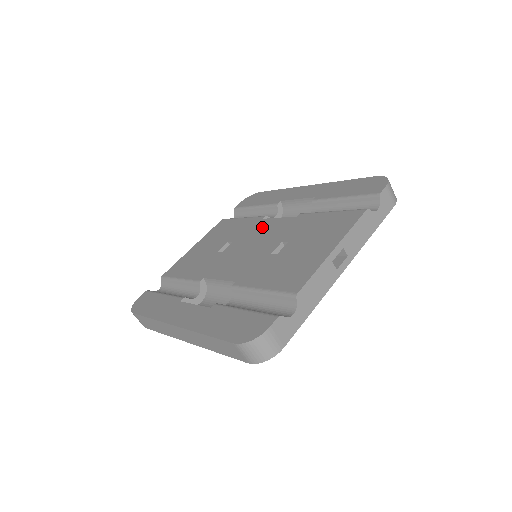
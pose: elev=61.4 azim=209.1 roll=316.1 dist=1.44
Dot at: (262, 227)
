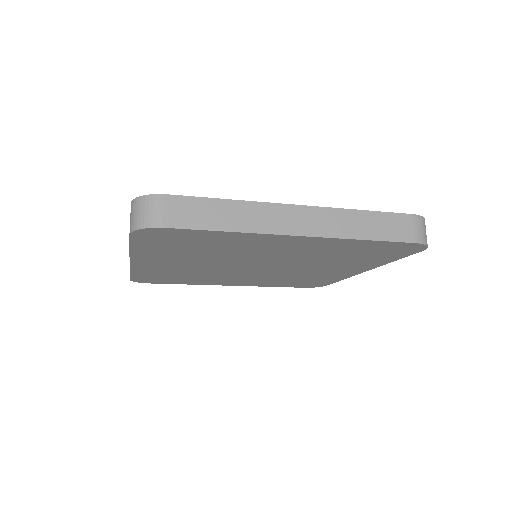
Dot at: occluded
